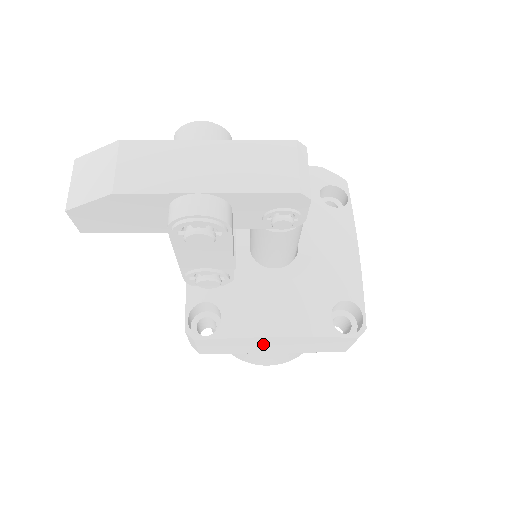
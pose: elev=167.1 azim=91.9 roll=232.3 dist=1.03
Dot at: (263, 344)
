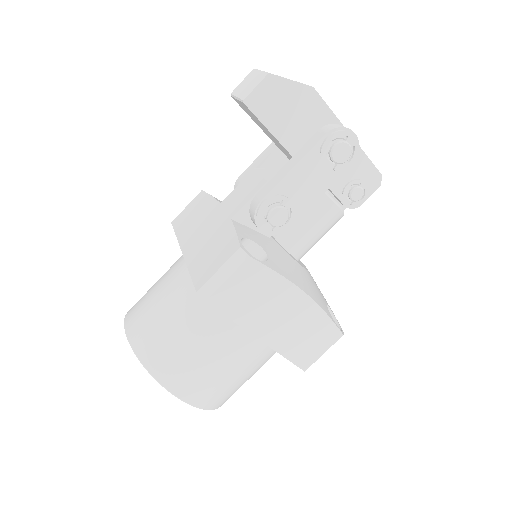
Dot at: (279, 307)
